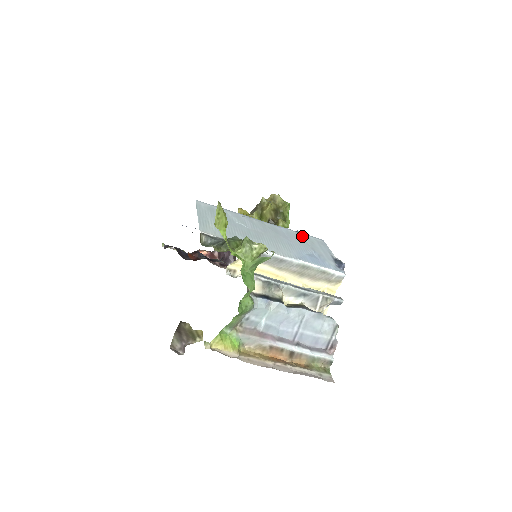
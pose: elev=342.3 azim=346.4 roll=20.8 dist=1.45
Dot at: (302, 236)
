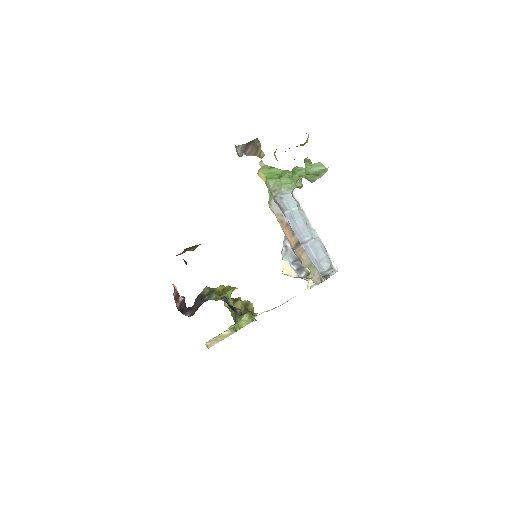
Dot at: occluded
